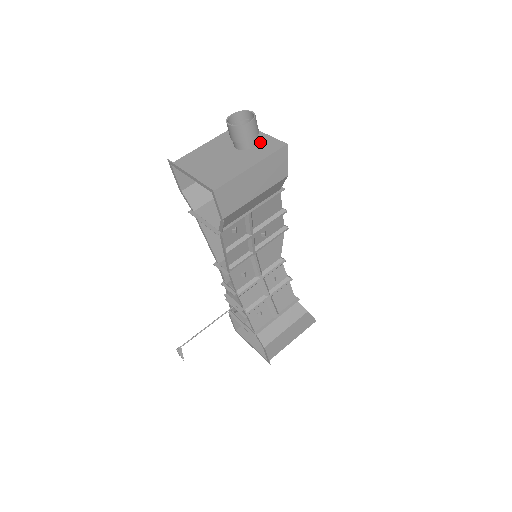
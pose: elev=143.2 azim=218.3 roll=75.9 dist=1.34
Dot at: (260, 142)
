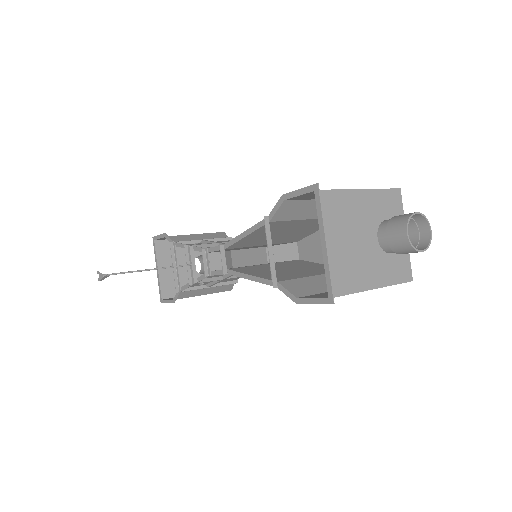
Dot at: occluded
